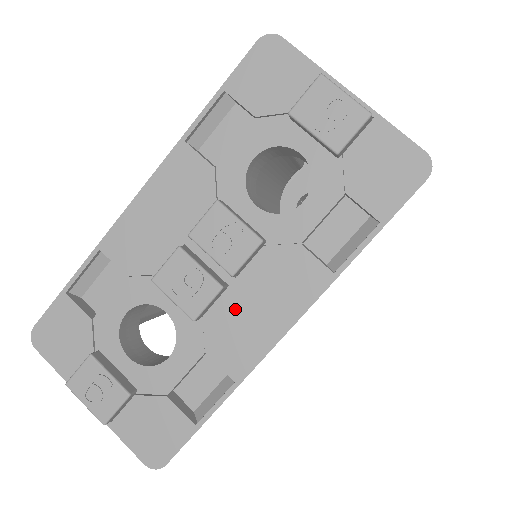
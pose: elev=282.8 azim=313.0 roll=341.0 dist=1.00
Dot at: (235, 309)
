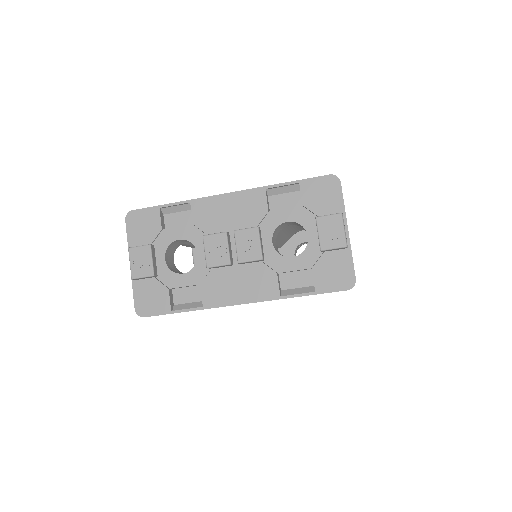
Dot at: (228, 277)
